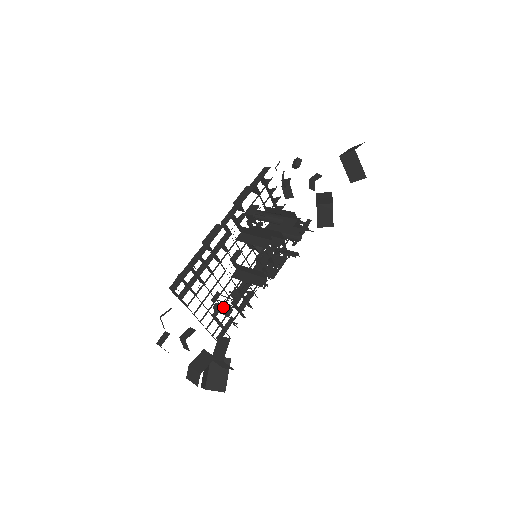
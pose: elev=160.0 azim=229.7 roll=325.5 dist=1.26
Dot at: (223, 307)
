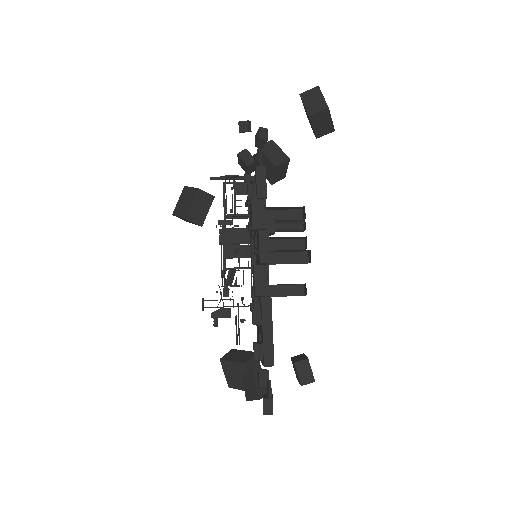
Dot at: (225, 313)
